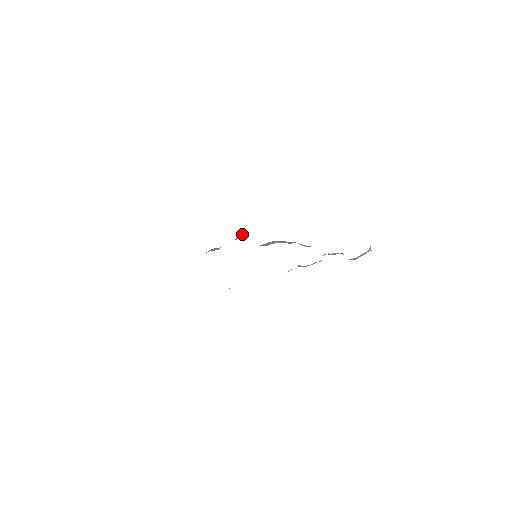
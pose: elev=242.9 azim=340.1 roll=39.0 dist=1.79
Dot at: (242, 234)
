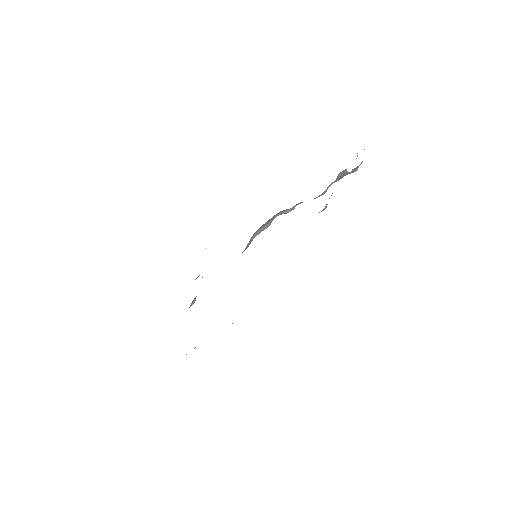
Dot at: occluded
